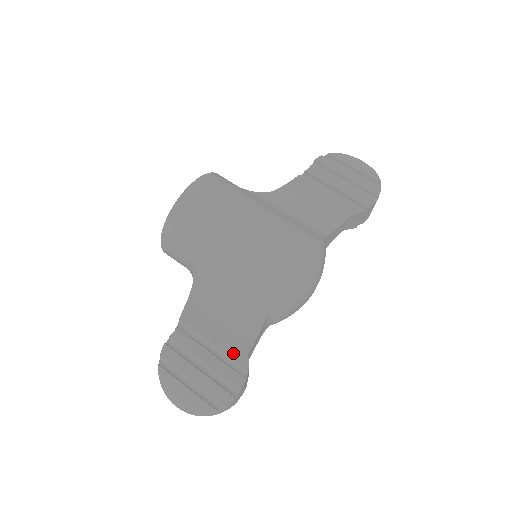
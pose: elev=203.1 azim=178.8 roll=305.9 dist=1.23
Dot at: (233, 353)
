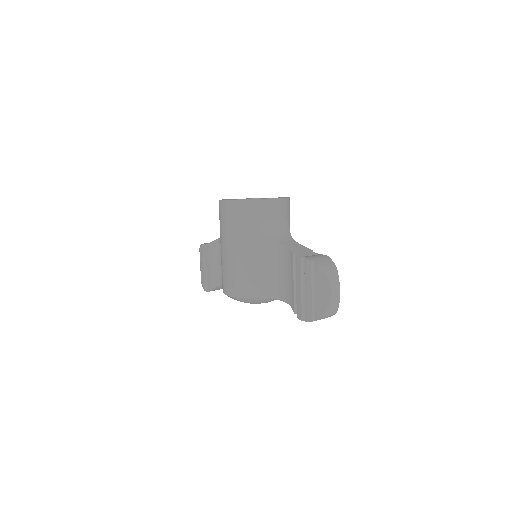
Dot at: (213, 279)
